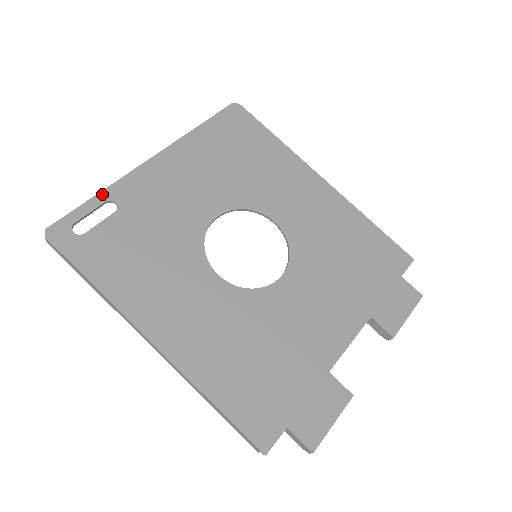
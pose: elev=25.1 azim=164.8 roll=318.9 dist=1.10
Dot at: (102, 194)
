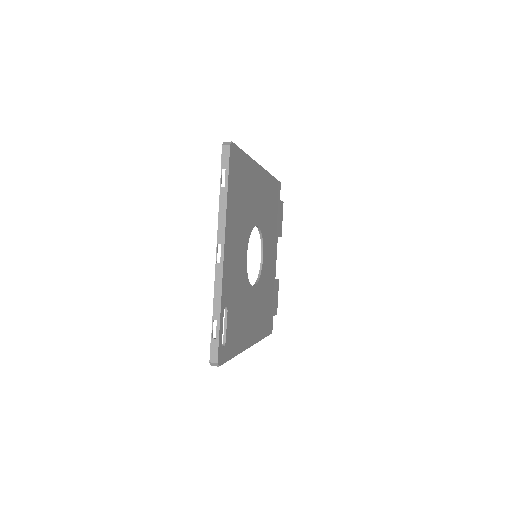
Dot at: (222, 311)
